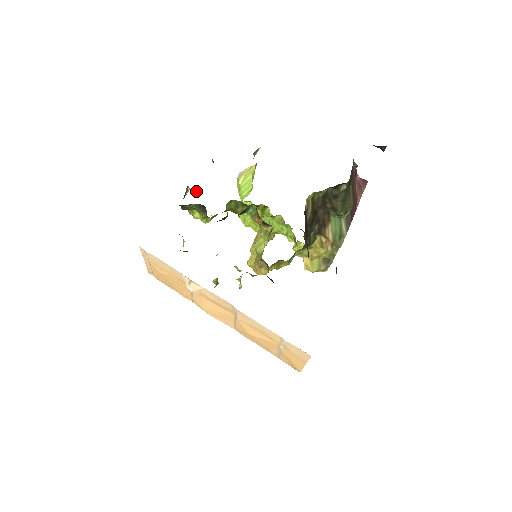
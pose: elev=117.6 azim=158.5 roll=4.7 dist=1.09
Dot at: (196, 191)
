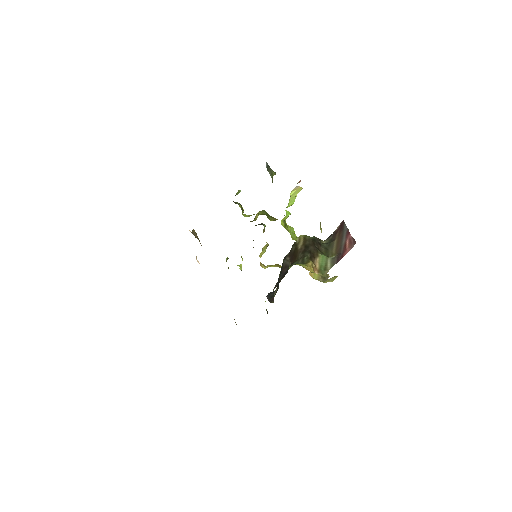
Dot at: occluded
